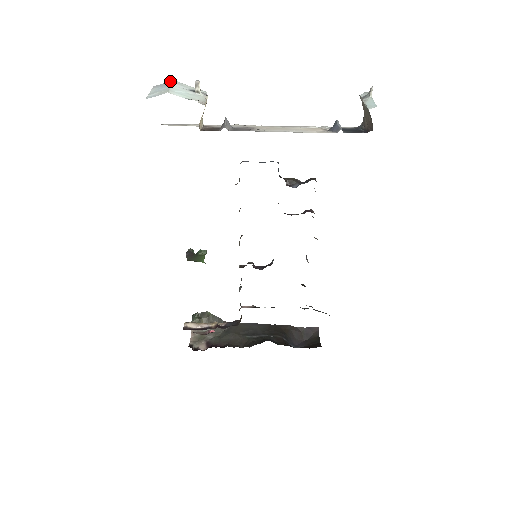
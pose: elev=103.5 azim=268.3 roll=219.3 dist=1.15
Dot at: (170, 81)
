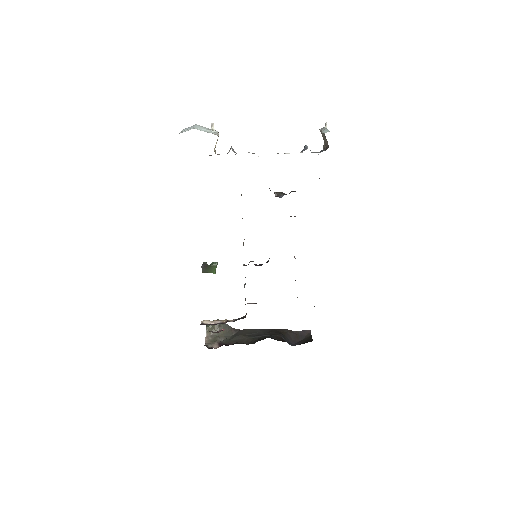
Dot at: (194, 125)
